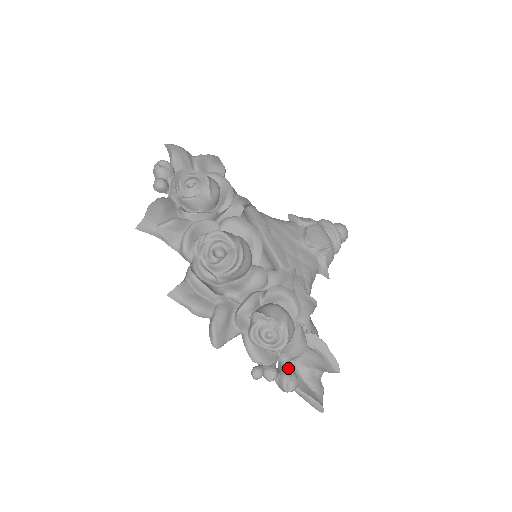
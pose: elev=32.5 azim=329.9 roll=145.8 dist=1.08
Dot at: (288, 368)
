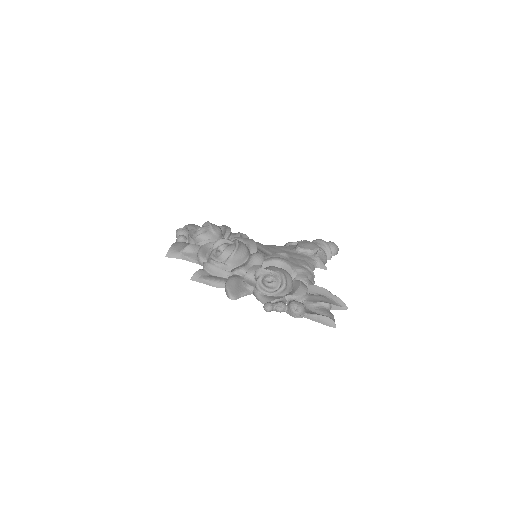
Dot at: (293, 300)
